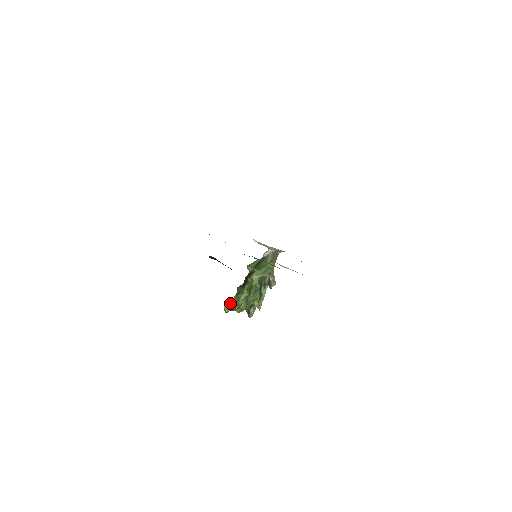
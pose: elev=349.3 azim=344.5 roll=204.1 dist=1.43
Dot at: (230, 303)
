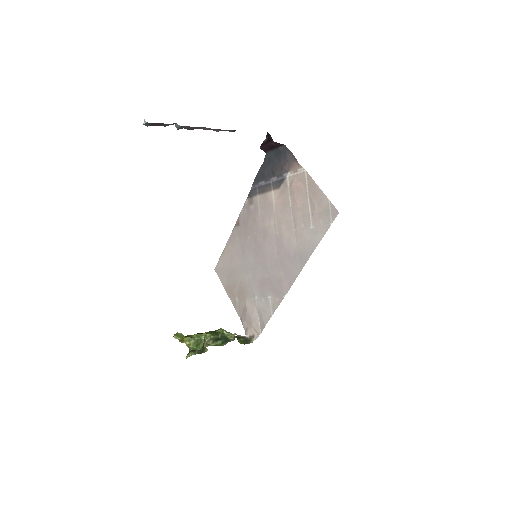
Dot at: occluded
